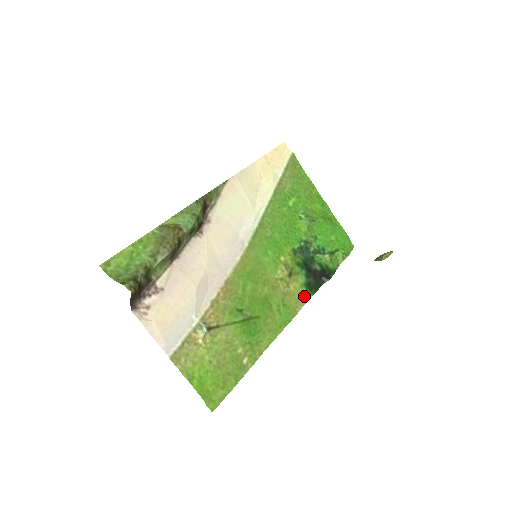
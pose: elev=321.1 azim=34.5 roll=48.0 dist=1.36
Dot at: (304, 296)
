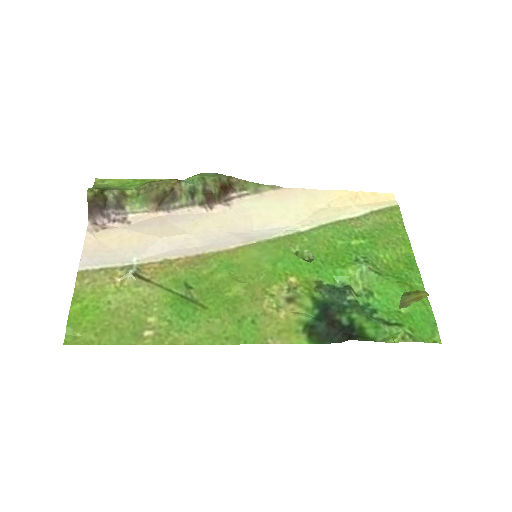
Dot at: (294, 334)
